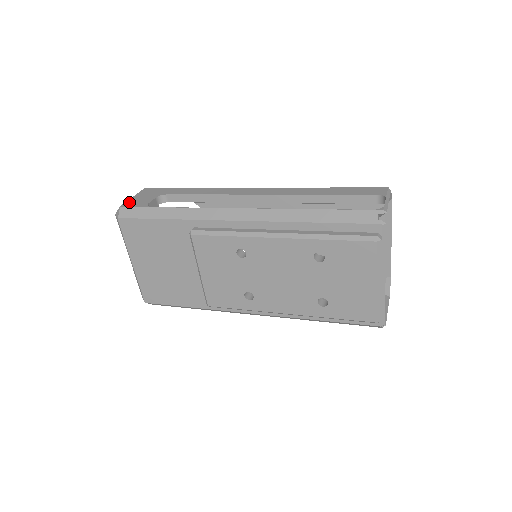
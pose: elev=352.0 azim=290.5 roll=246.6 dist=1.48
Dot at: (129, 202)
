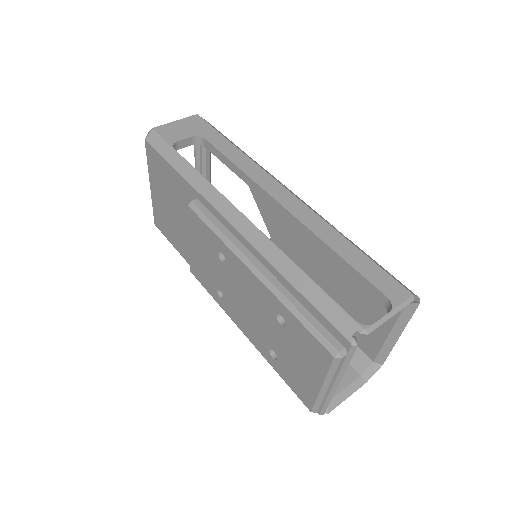
Dot at: (165, 127)
